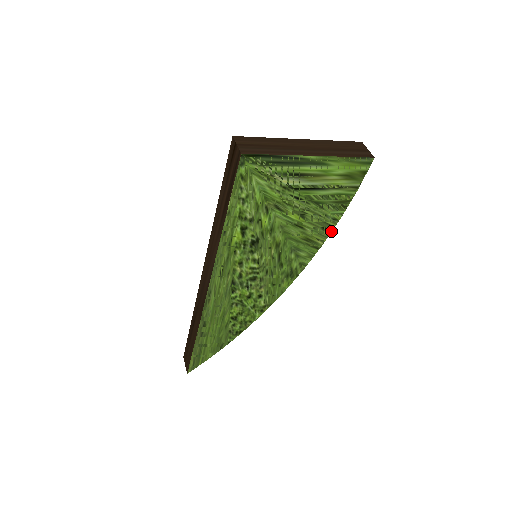
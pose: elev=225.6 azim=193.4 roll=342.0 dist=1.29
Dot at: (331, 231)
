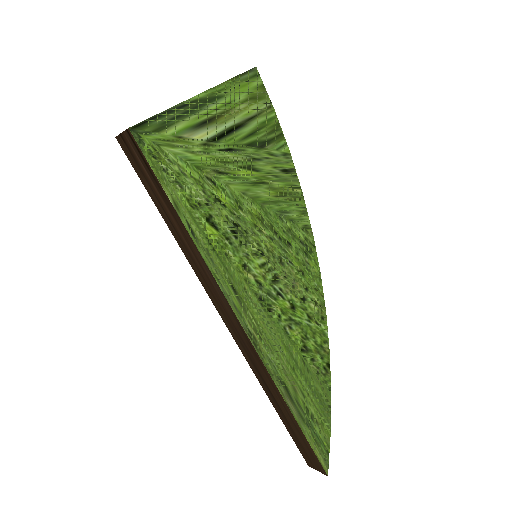
Dot at: (295, 171)
